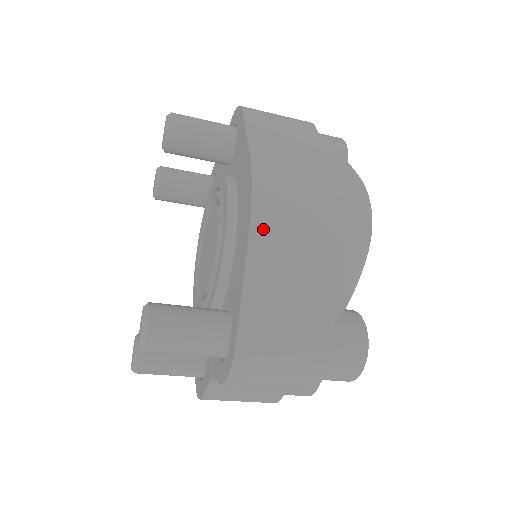
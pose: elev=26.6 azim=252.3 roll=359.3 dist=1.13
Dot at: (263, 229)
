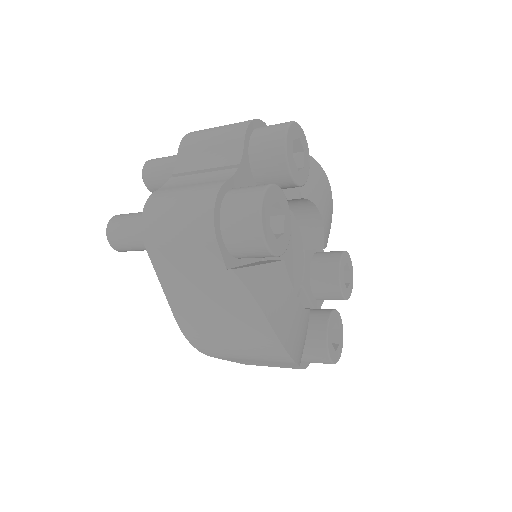
Dot at: (216, 356)
